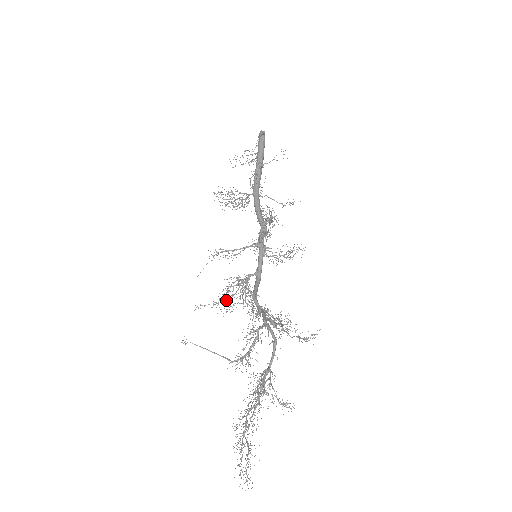
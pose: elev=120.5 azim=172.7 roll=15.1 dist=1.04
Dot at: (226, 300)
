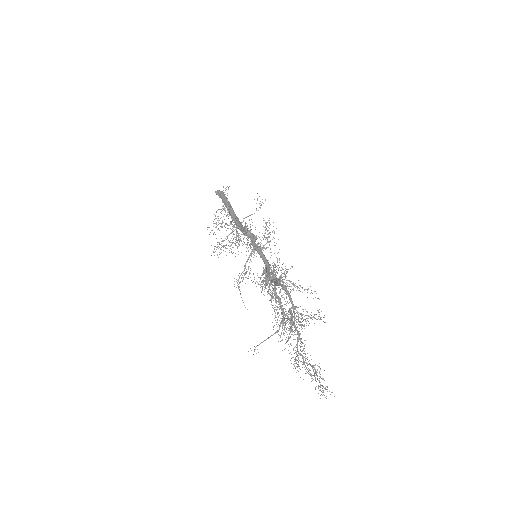
Dot at: occluded
